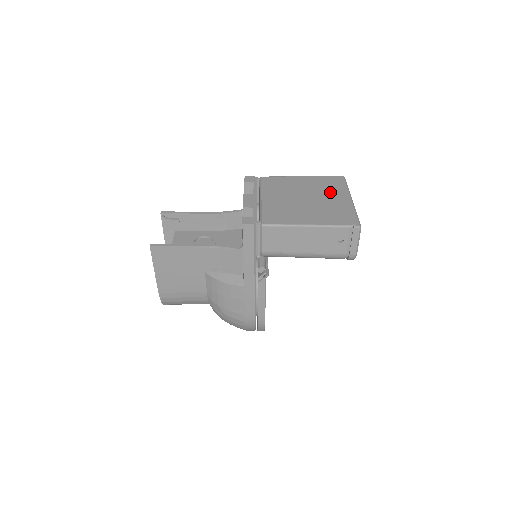
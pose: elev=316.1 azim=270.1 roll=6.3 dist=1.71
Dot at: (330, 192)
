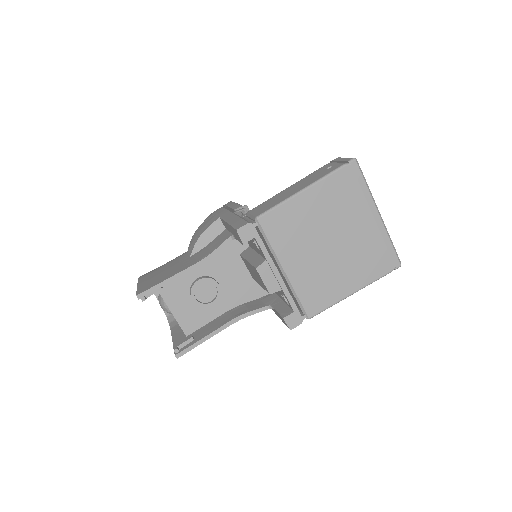
Dot at: (353, 213)
